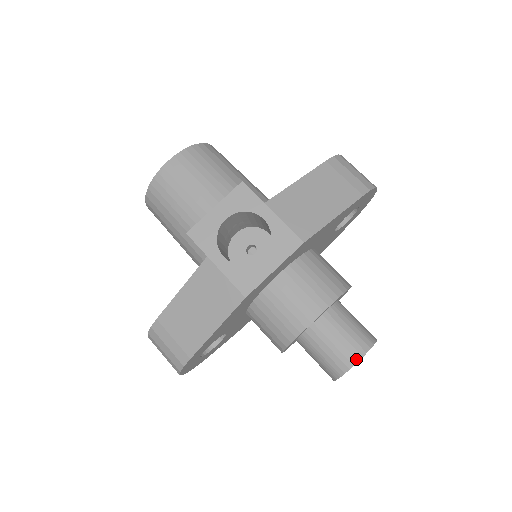
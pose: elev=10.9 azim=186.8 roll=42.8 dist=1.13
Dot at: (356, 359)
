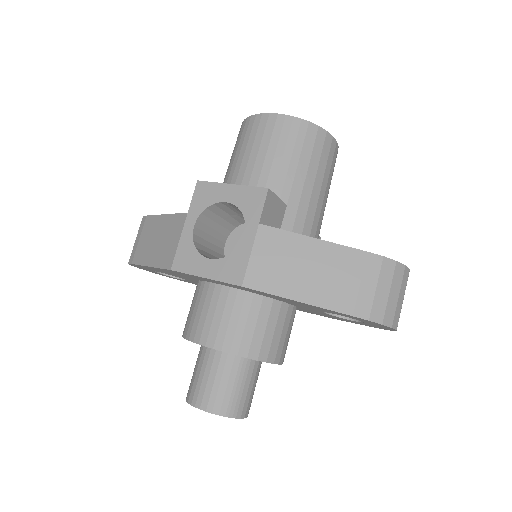
Dot at: (201, 406)
